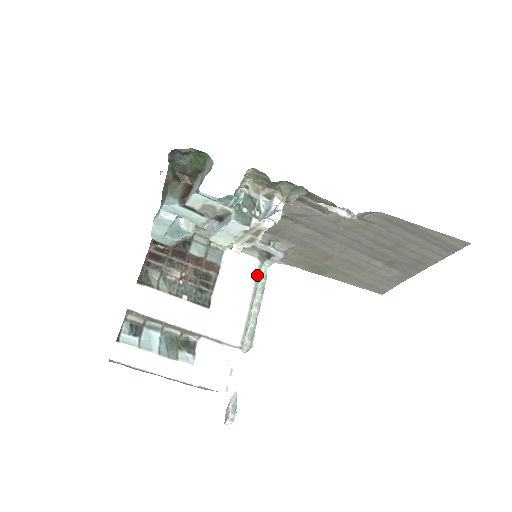
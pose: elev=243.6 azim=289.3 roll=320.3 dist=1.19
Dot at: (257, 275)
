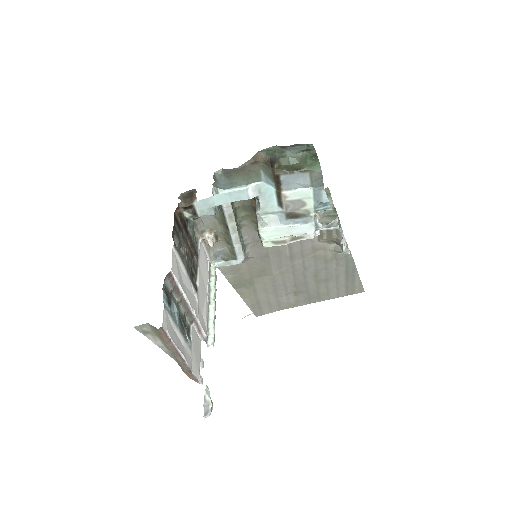
Dot at: (209, 273)
